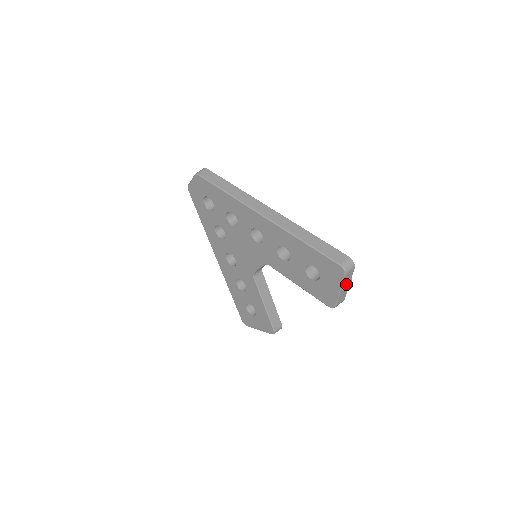
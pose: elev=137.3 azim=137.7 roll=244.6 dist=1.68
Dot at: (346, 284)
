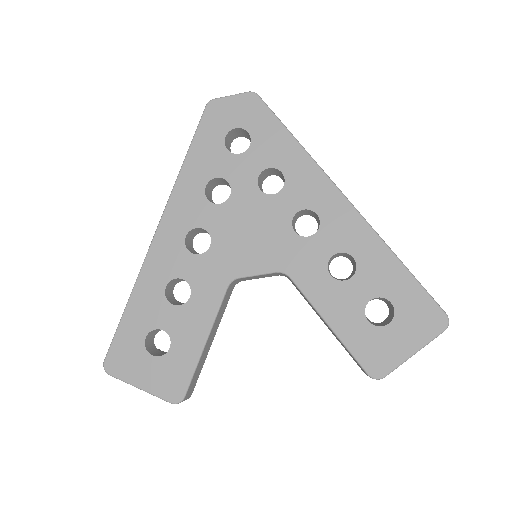
Dot at: occluded
